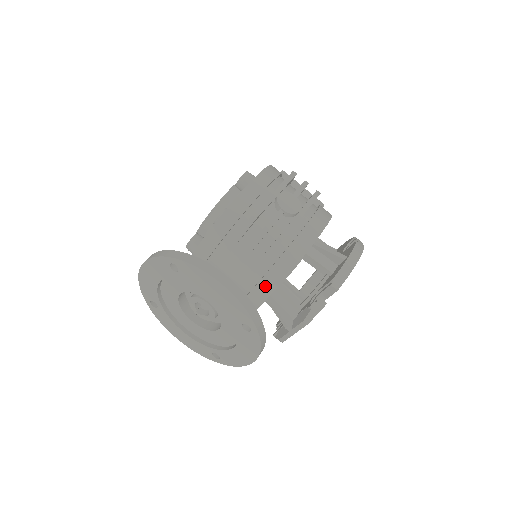
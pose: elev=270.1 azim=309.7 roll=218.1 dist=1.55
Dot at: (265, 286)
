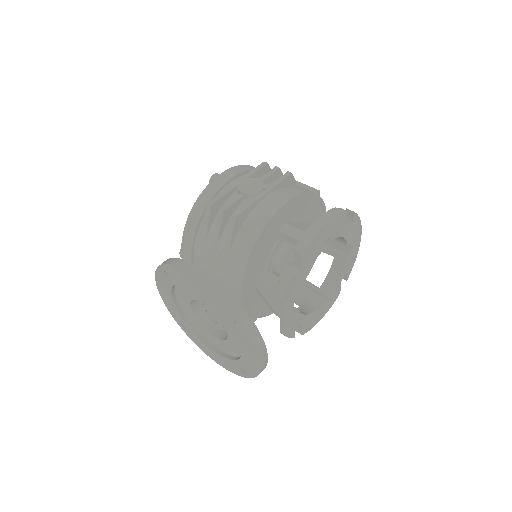
Dot at: (236, 269)
